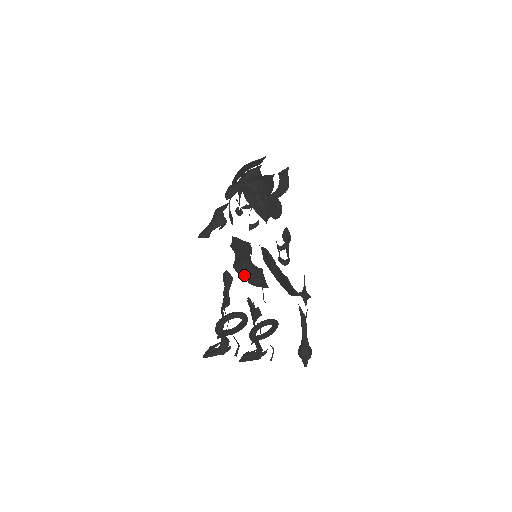
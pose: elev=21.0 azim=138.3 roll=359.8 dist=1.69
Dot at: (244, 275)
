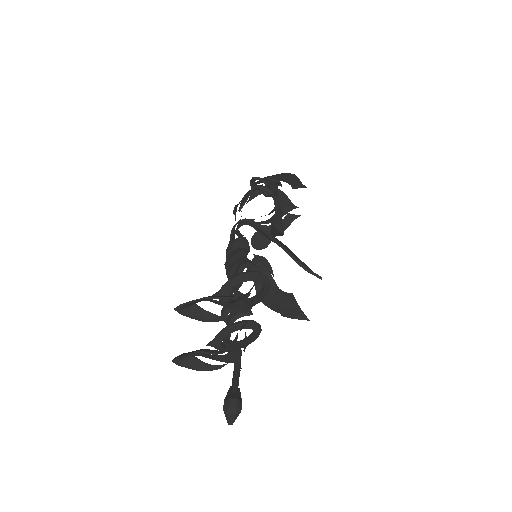
Dot at: (289, 251)
